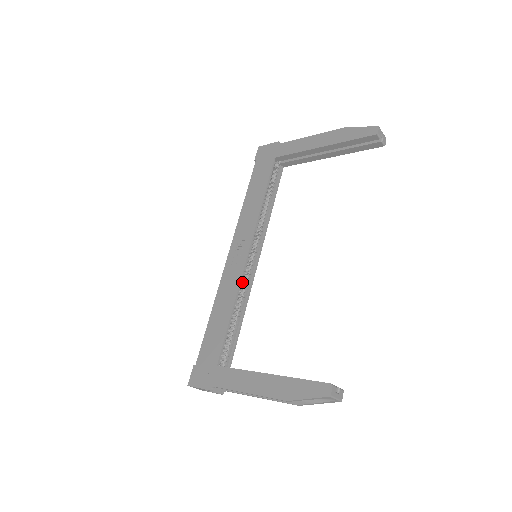
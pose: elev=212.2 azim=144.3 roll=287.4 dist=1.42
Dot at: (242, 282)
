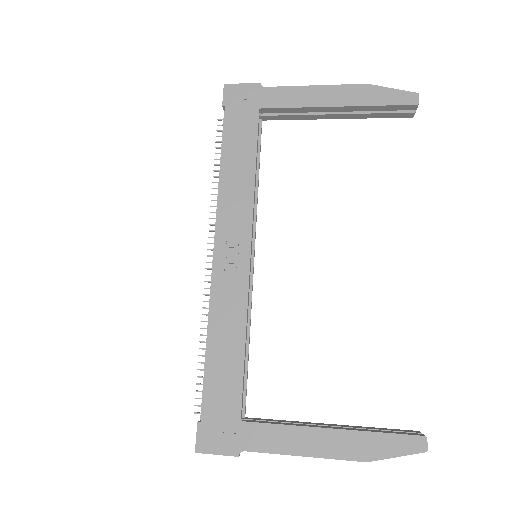
Dot at: occluded
